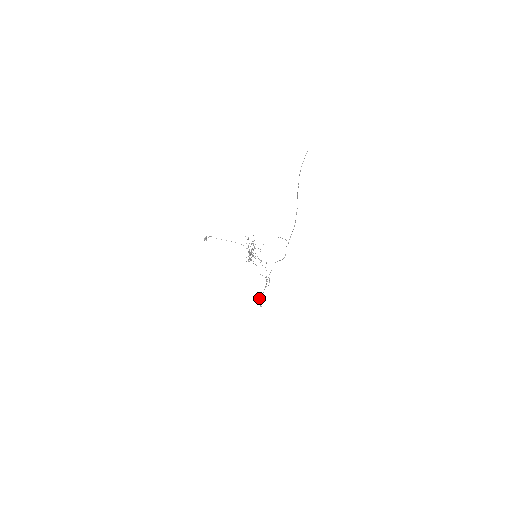
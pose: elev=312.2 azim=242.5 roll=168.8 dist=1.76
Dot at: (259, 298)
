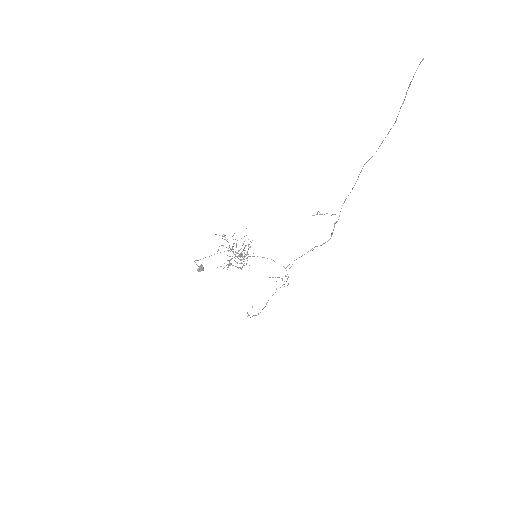
Dot at: occluded
